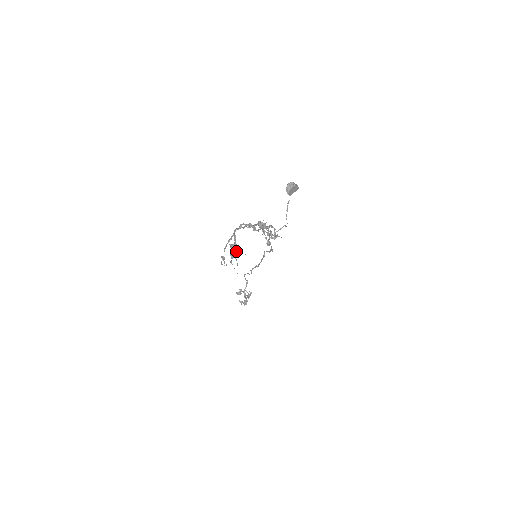
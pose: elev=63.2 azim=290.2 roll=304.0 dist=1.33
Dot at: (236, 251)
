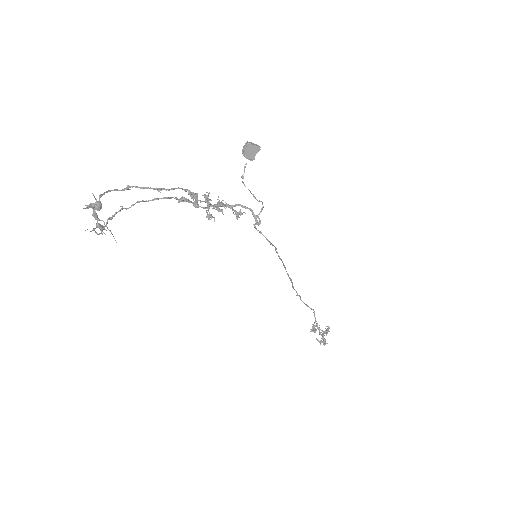
Dot at: (97, 210)
